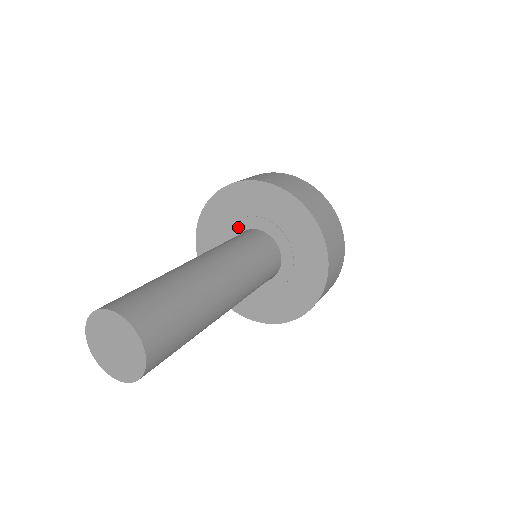
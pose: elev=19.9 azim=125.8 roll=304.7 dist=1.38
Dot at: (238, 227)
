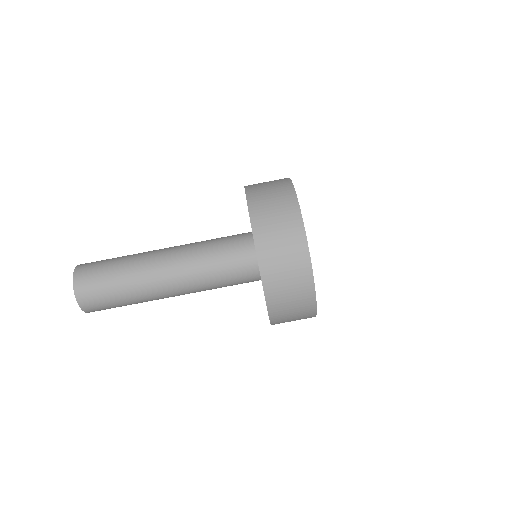
Dot at: occluded
